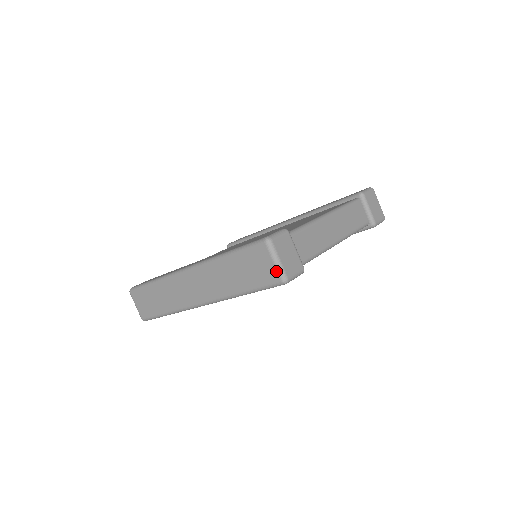
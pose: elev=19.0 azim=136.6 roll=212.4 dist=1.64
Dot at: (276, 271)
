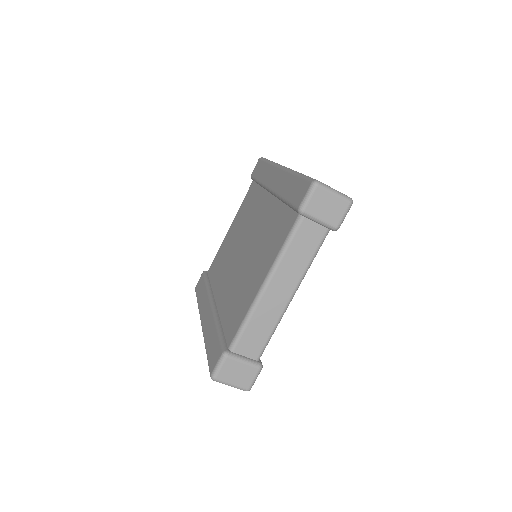
Dot at: occluded
